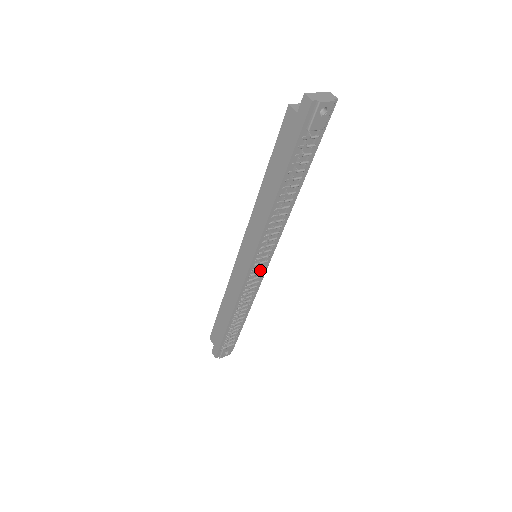
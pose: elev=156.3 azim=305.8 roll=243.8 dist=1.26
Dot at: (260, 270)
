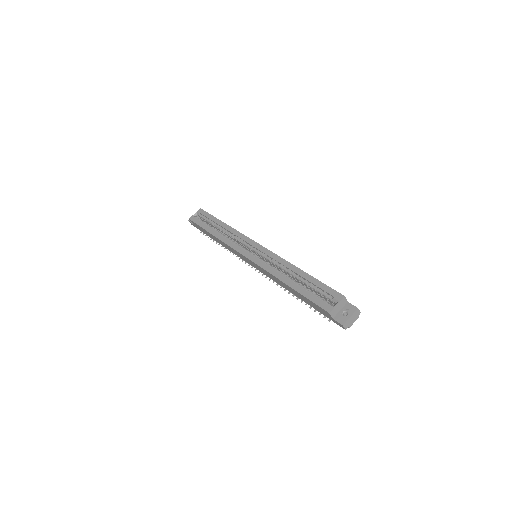
Dot at: occluded
